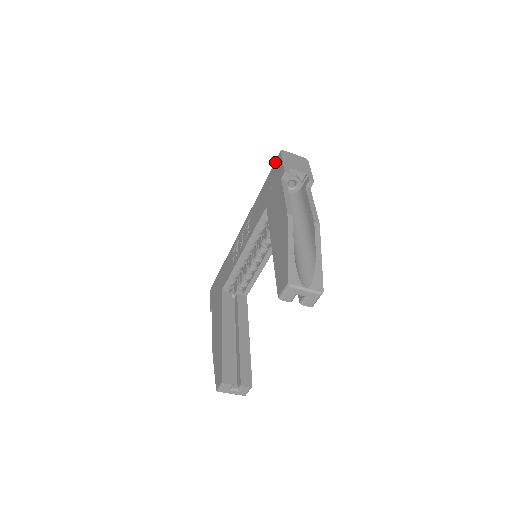
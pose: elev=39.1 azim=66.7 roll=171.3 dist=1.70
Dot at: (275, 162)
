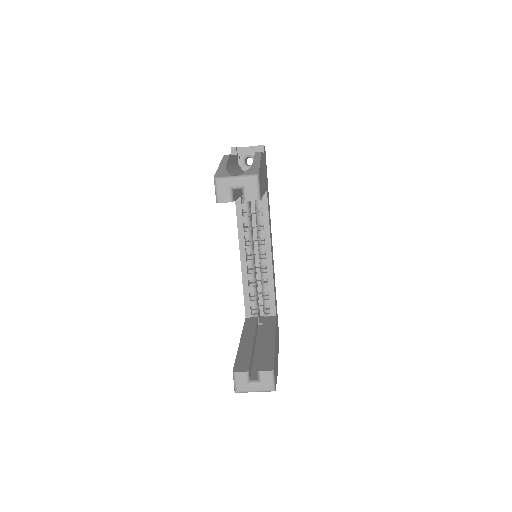
Dot at: occluded
